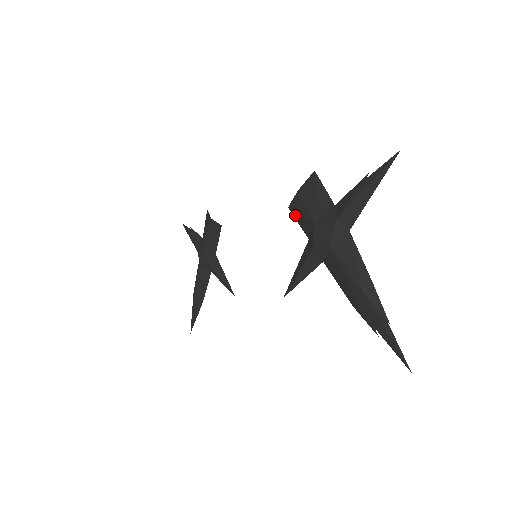
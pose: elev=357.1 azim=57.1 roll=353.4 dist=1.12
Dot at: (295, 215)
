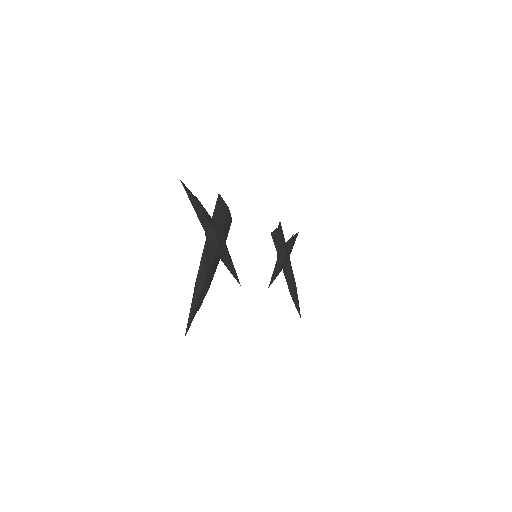
Dot at: occluded
